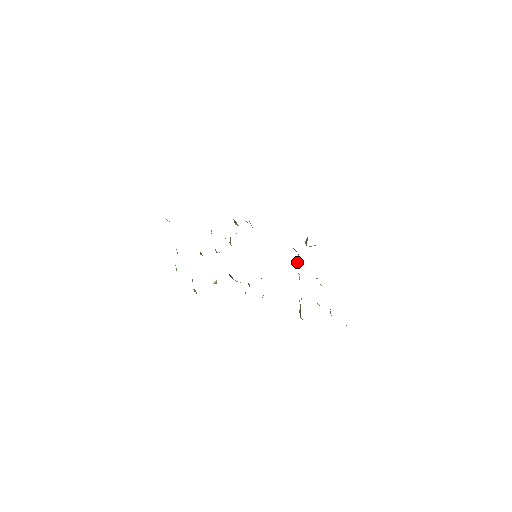
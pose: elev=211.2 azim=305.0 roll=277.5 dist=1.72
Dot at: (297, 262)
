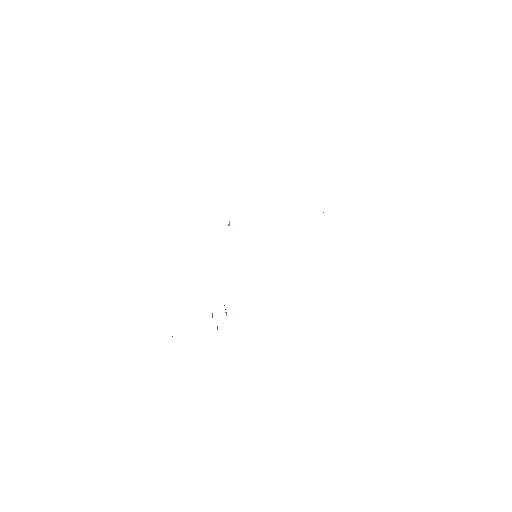
Dot at: occluded
